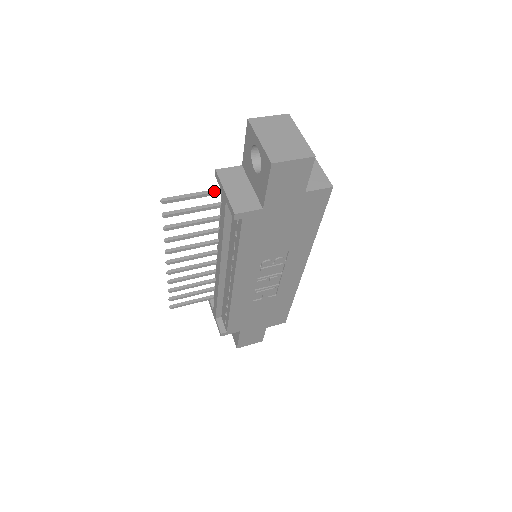
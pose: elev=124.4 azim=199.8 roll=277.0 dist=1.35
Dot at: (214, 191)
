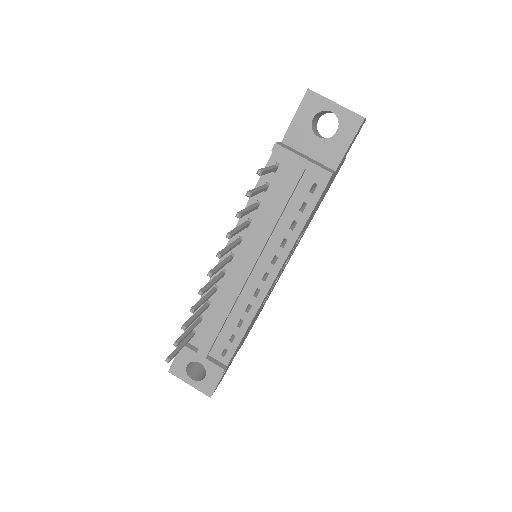
Dot at: (274, 167)
